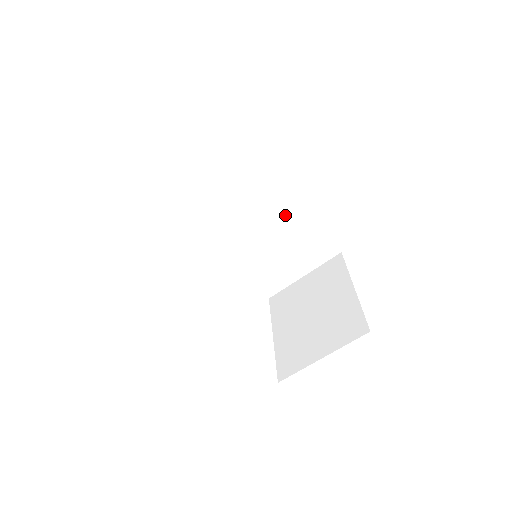
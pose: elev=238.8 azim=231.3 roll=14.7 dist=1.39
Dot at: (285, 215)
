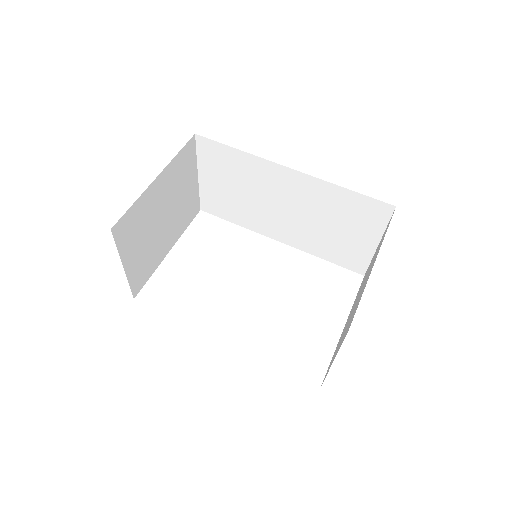
Dot at: (303, 191)
